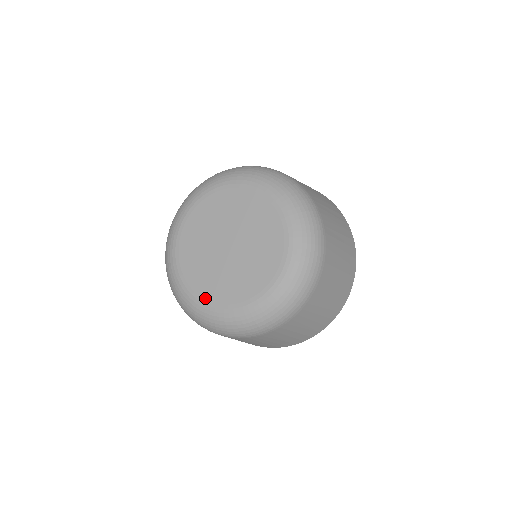
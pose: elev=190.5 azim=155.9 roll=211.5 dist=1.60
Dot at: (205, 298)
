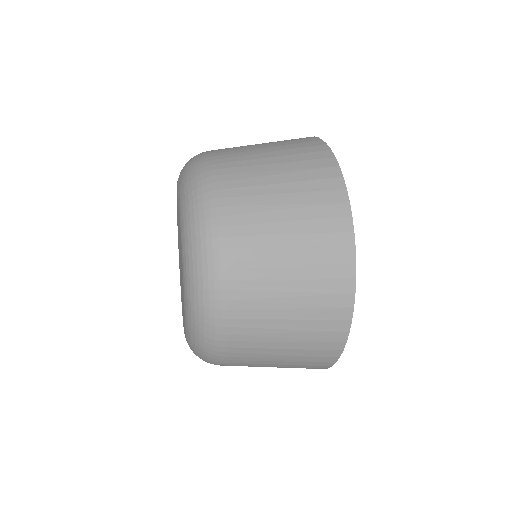
Dot at: (183, 326)
